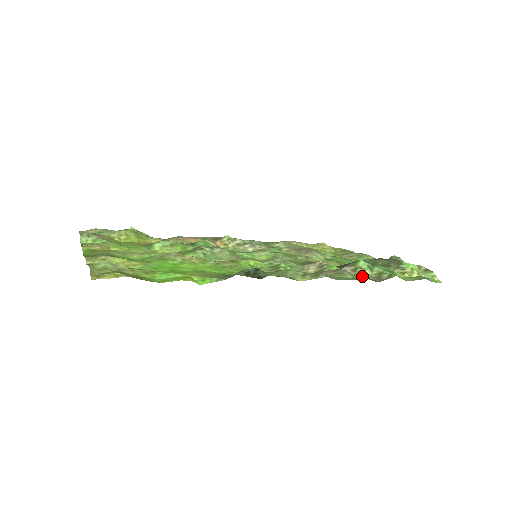
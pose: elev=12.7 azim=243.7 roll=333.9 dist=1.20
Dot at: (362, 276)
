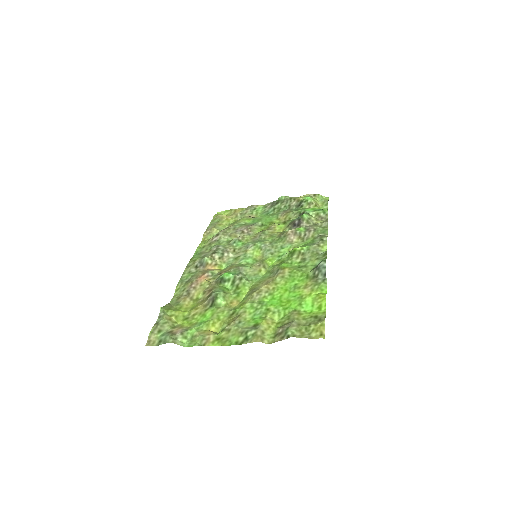
Dot at: (315, 223)
